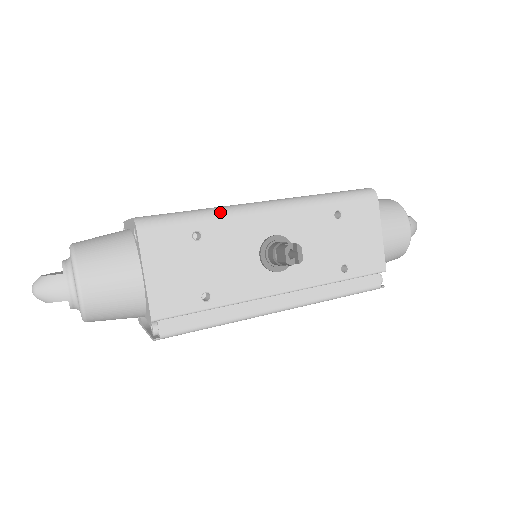
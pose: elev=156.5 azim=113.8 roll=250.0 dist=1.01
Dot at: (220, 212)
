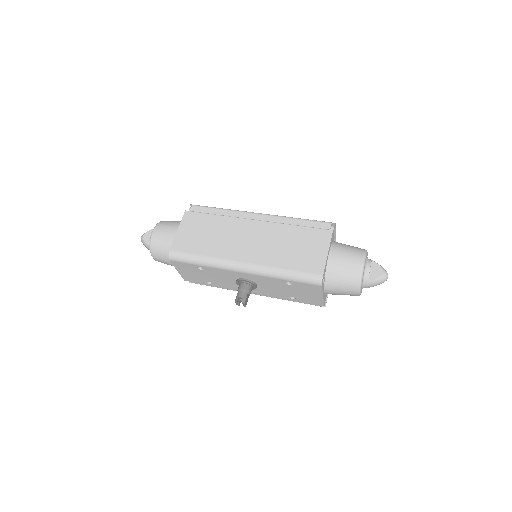
Dot at: (212, 264)
